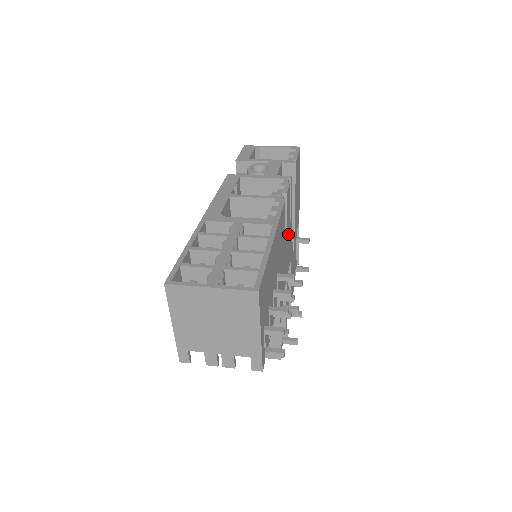
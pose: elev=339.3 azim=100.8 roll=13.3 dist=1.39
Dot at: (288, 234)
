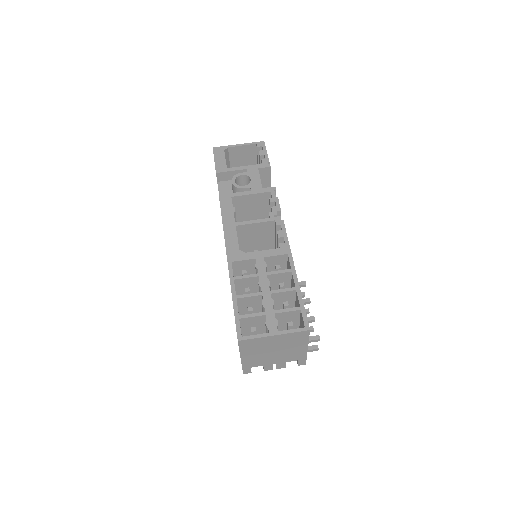
Dot at: occluded
